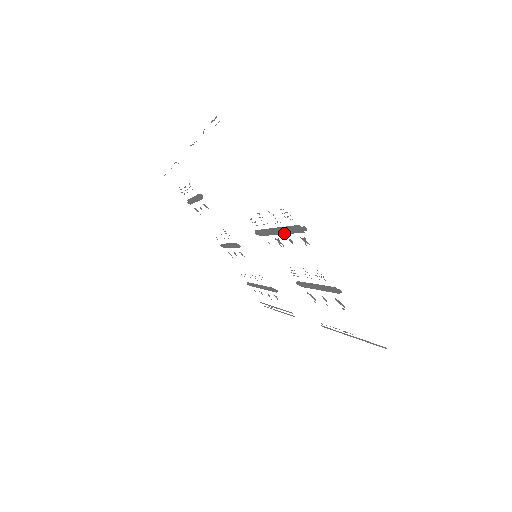
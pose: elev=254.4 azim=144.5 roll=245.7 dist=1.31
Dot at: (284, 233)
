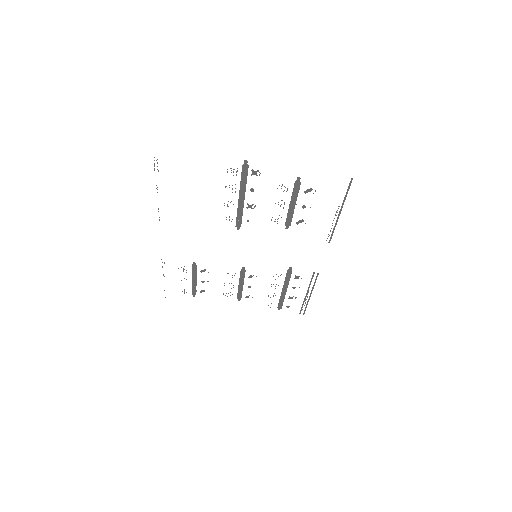
Dot at: (245, 191)
